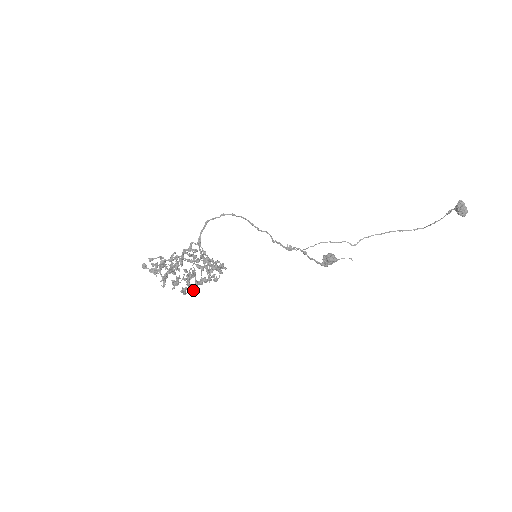
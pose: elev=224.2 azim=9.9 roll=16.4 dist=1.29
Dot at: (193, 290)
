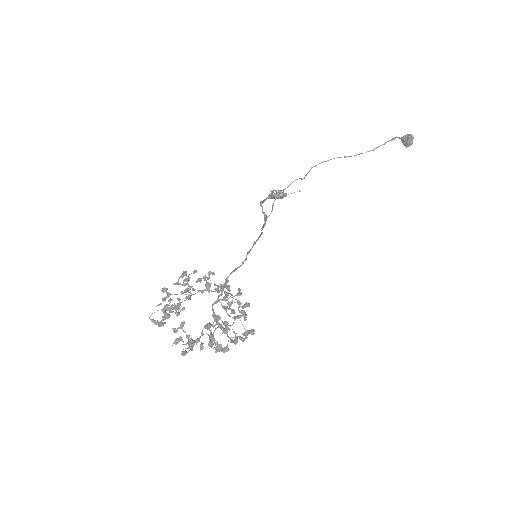
Dot at: occluded
